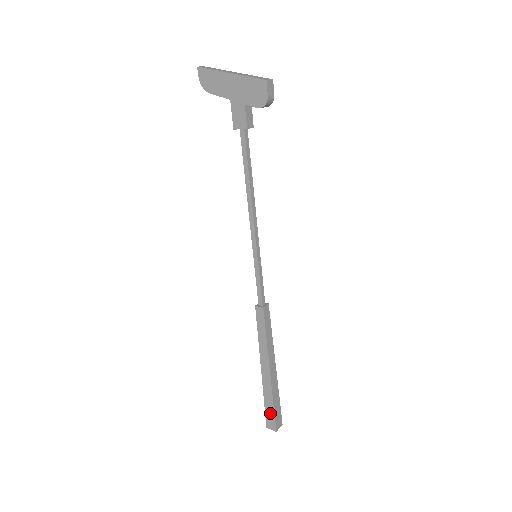
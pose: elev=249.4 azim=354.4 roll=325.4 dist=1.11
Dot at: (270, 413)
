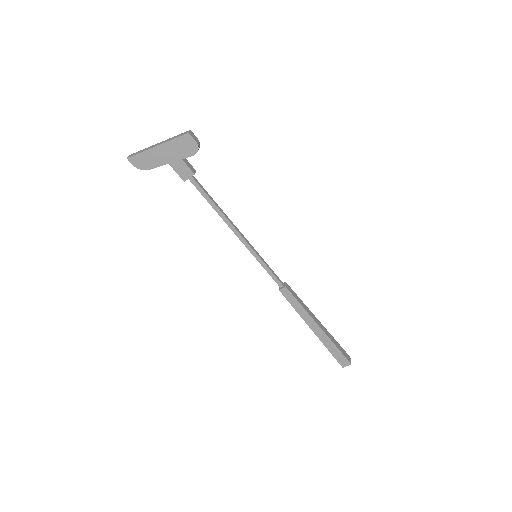
Dot at: (338, 355)
